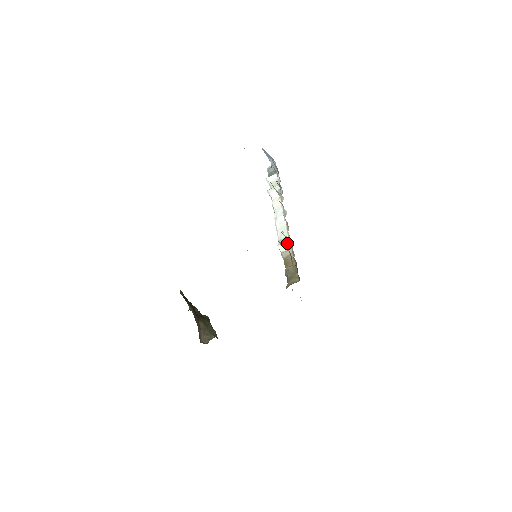
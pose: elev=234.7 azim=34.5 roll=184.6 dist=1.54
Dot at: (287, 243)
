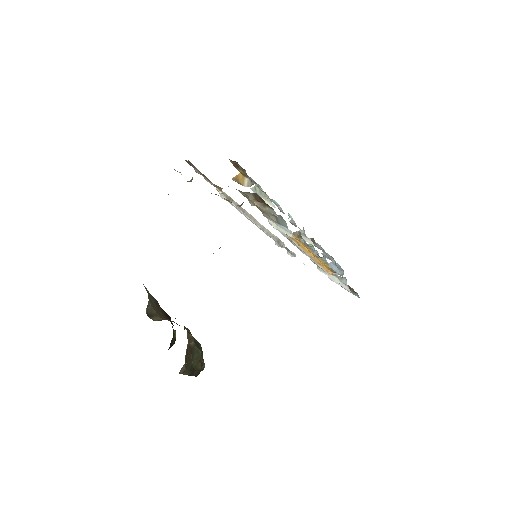
Dot at: occluded
